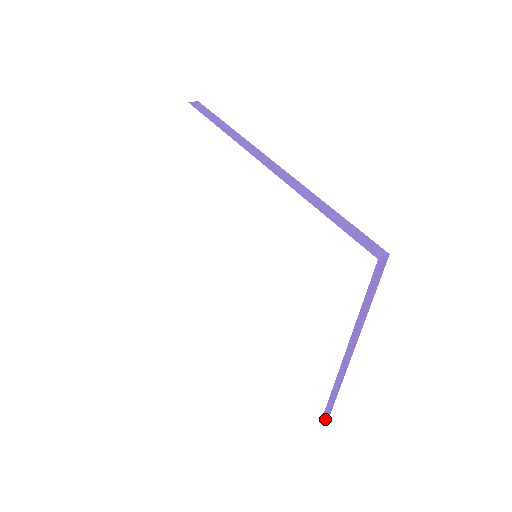
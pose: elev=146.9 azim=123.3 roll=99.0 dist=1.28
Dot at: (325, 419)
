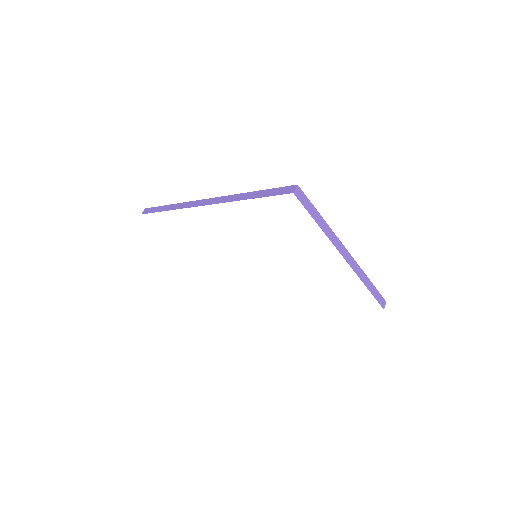
Dot at: (384, 305)
